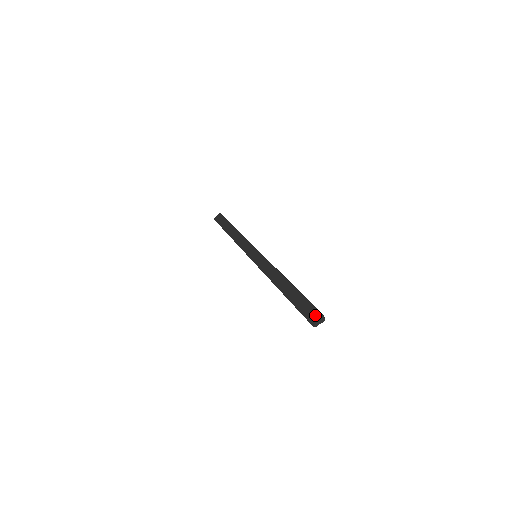
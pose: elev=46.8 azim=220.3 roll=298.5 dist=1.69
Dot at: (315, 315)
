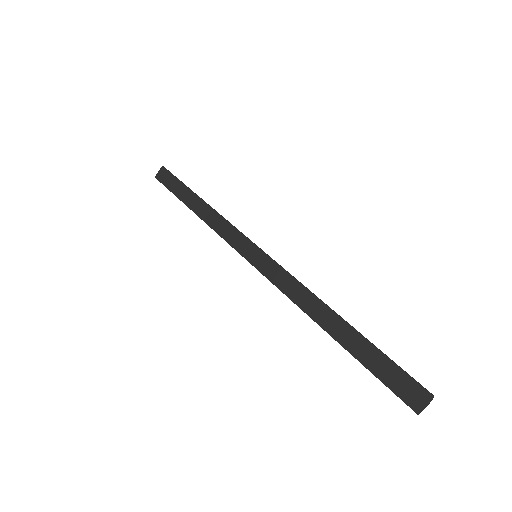
Dot at: (416, 393)
